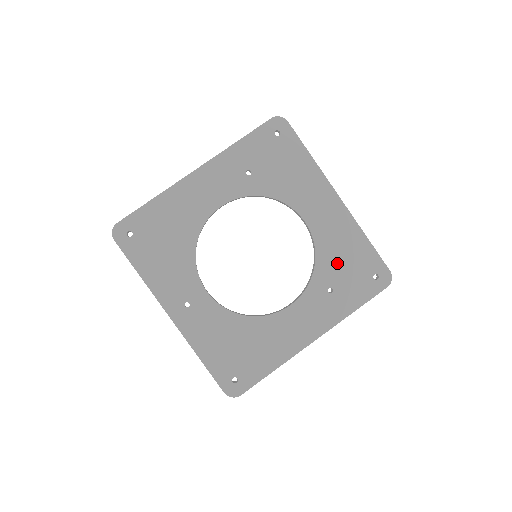
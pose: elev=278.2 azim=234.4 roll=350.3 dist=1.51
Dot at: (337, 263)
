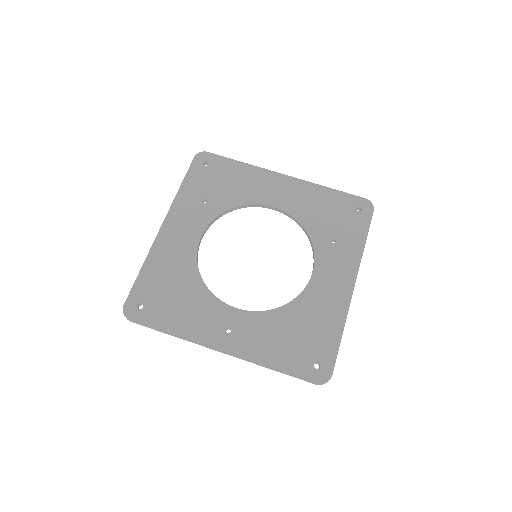
Dot at: (322, 219)
